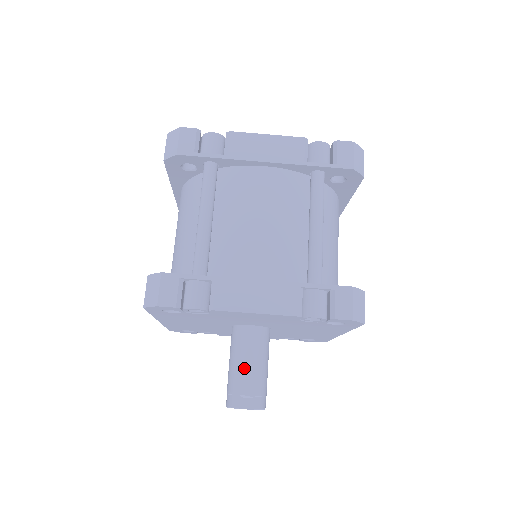
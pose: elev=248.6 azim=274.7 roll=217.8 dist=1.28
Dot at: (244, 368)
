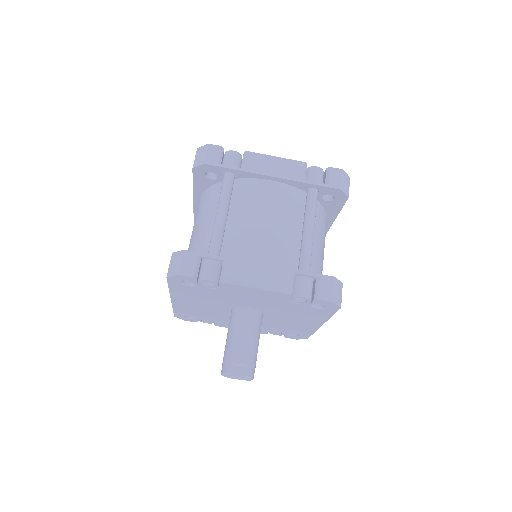
Dot at: (239, 342)
